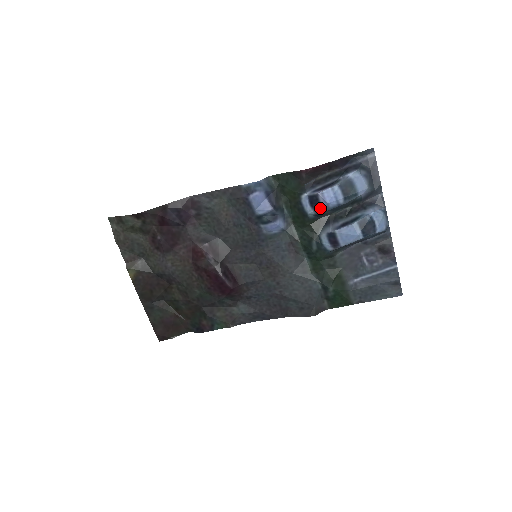
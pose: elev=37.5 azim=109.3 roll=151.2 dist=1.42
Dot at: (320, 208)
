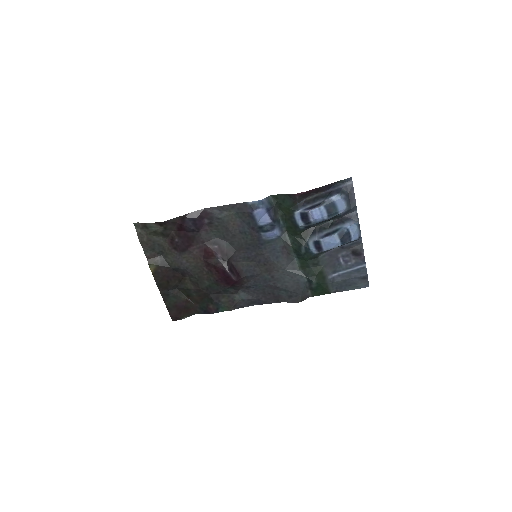
Dot at: (309, 222)
